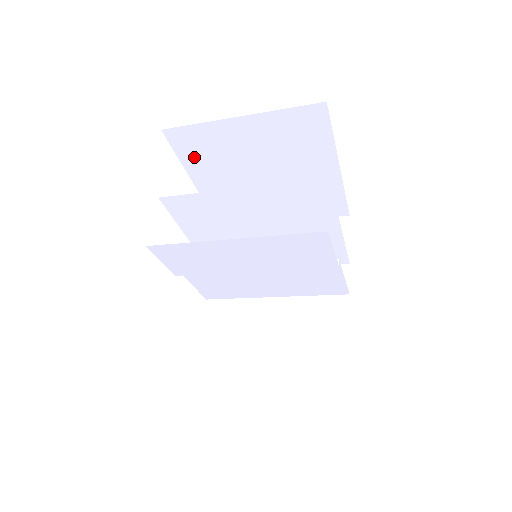
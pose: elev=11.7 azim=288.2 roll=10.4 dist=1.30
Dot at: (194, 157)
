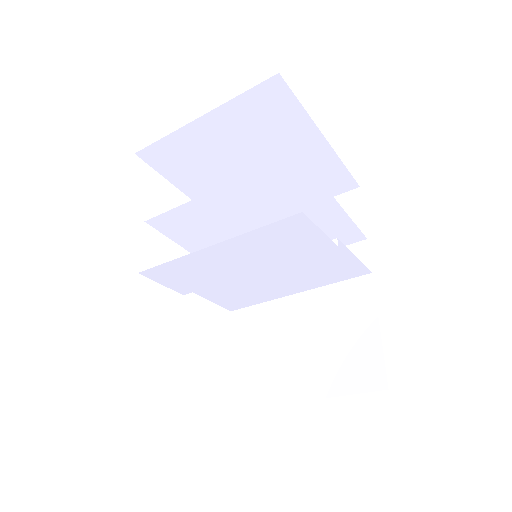
Dot at: (177, 171)
